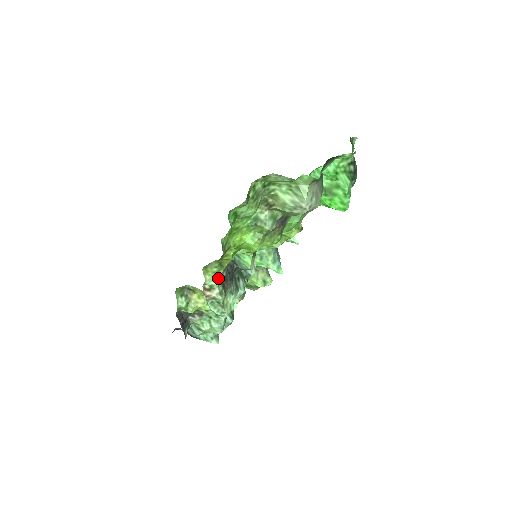
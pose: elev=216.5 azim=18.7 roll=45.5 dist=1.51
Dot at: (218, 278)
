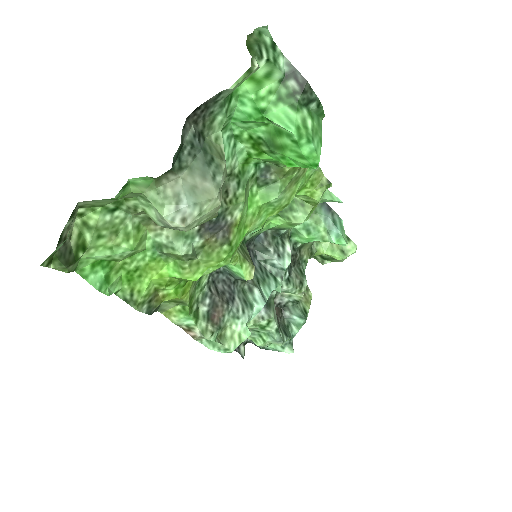
Dot at: (189, 316)
